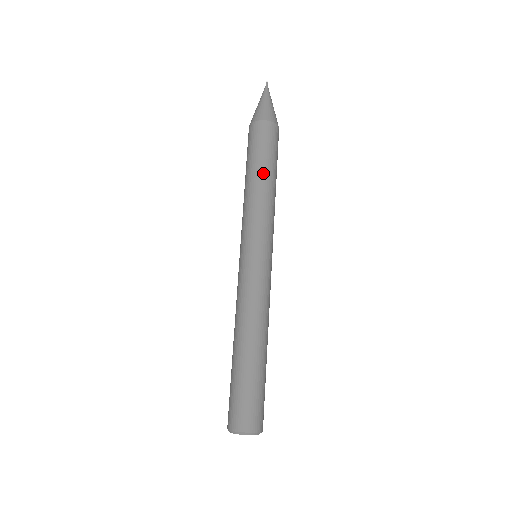
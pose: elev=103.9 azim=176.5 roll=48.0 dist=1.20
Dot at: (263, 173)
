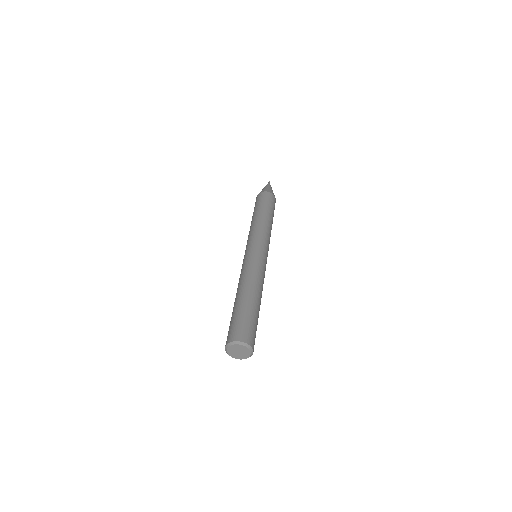
Dot at: (265, 213)
